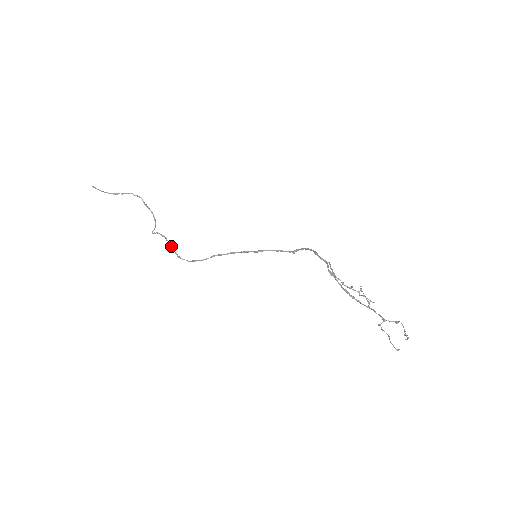
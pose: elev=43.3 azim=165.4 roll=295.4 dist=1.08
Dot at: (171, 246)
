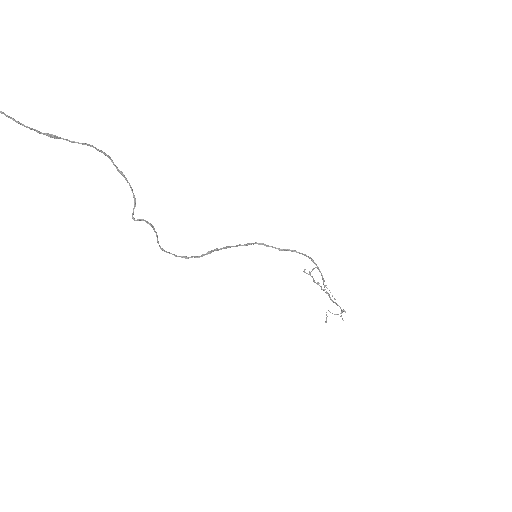
Dot at: (157, 237)
